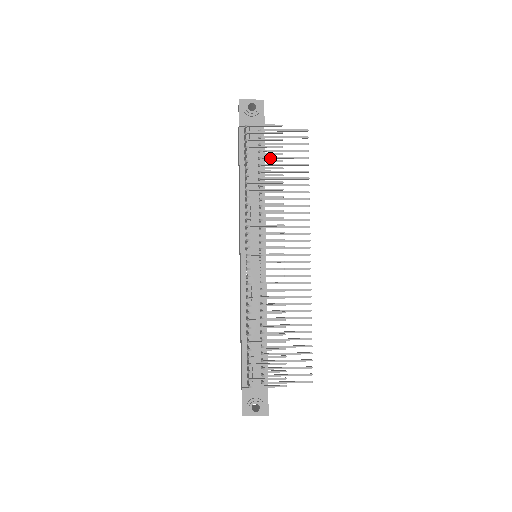
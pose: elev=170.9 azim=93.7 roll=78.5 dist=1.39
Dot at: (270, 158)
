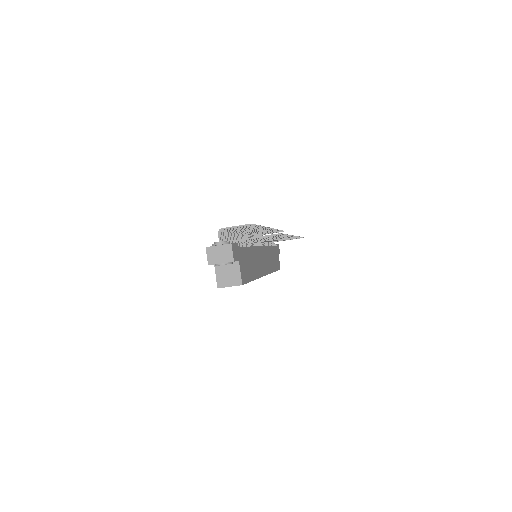
Dot at: (276, 241)
